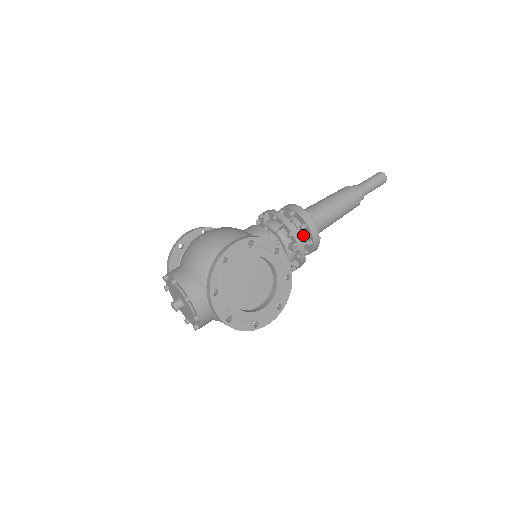
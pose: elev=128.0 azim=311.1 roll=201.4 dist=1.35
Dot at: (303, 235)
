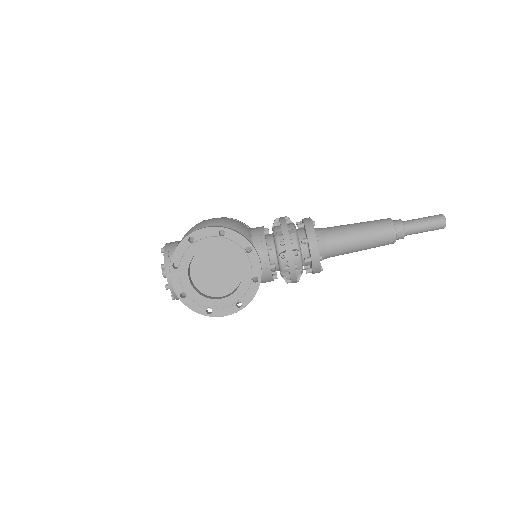
Dot at: (305, 250)
